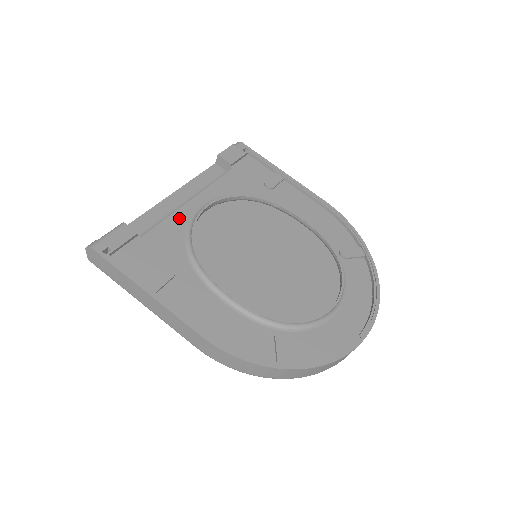
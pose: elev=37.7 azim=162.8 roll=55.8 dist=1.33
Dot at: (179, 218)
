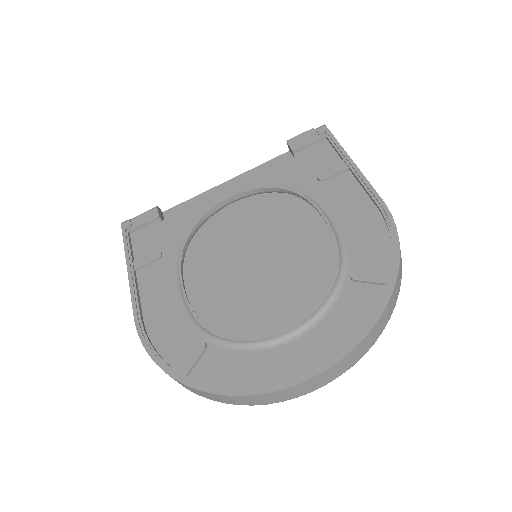
Dot at: (203, 206)
